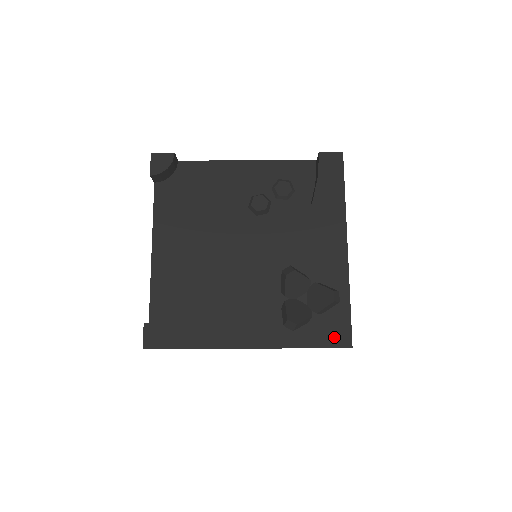
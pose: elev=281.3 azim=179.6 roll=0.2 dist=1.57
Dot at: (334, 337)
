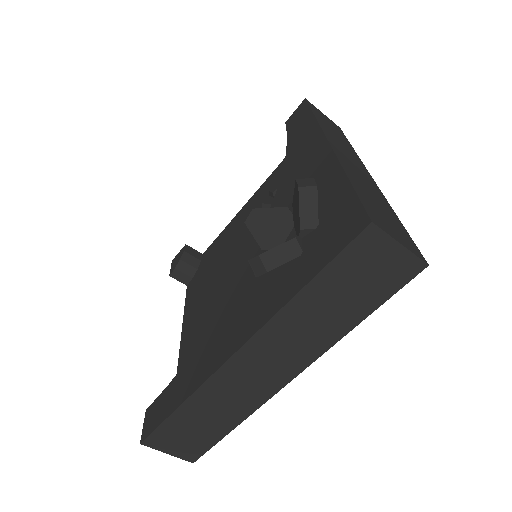
Dot at: (339, 236)
